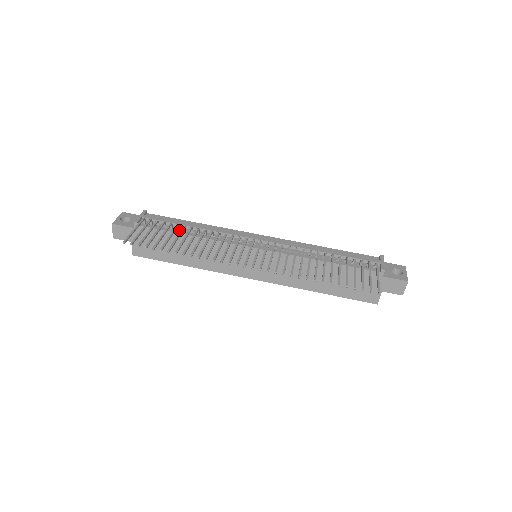
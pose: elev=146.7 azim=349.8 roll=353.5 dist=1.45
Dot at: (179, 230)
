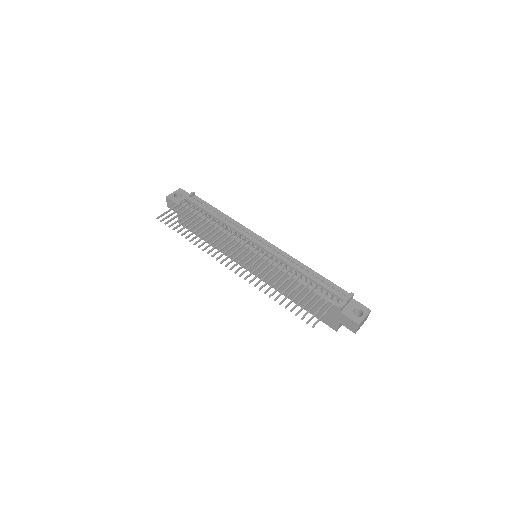
Dot at: occluded
